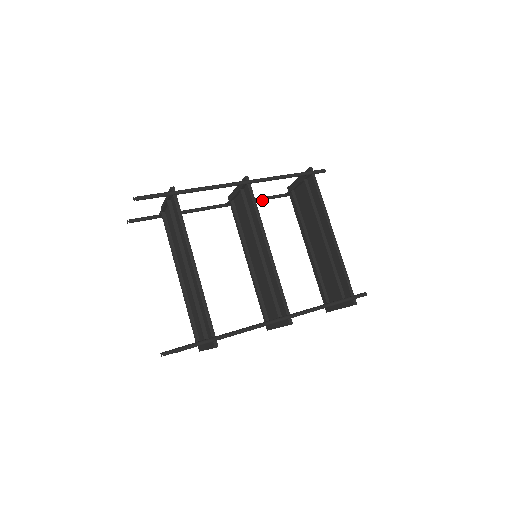
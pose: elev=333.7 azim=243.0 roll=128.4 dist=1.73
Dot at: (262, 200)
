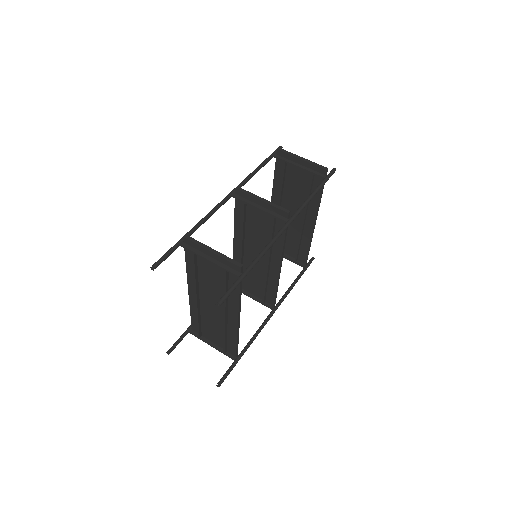
Dot at: (256, 172)
